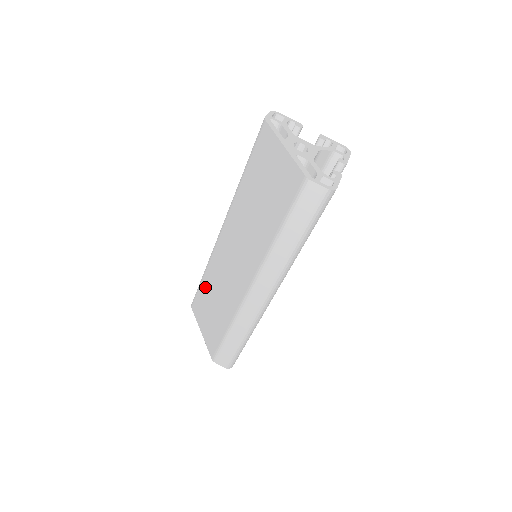
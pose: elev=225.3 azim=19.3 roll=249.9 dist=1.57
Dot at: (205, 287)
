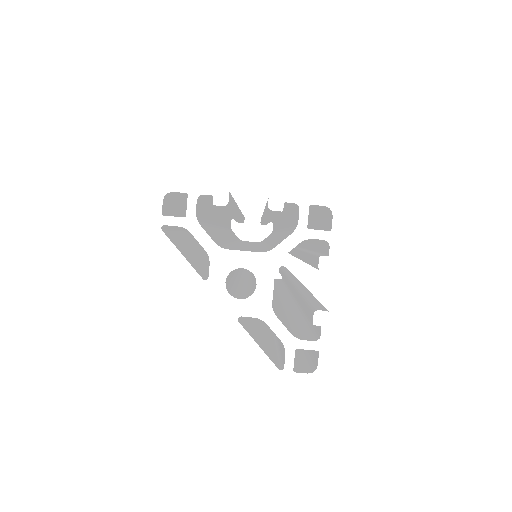
Dot at: occluded
